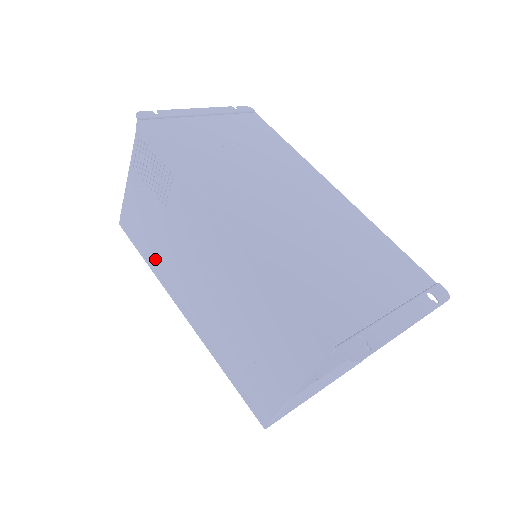
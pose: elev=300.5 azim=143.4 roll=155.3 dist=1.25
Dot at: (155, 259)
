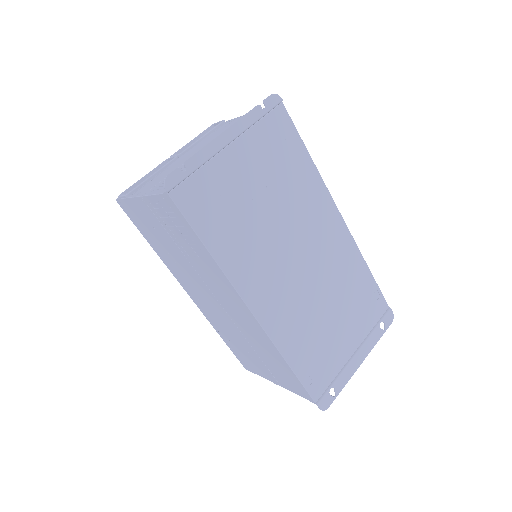
Dot at: (163, 255)
